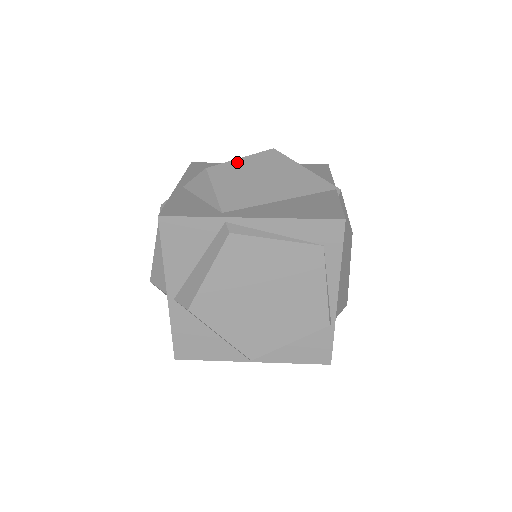
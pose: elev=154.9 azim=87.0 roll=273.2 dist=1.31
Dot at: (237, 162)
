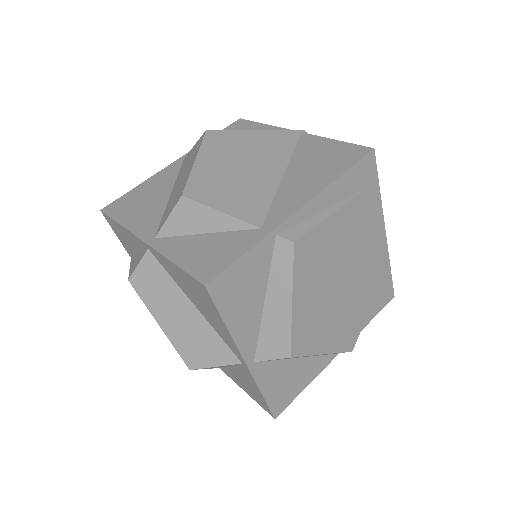
Dot at: (198, 167)
